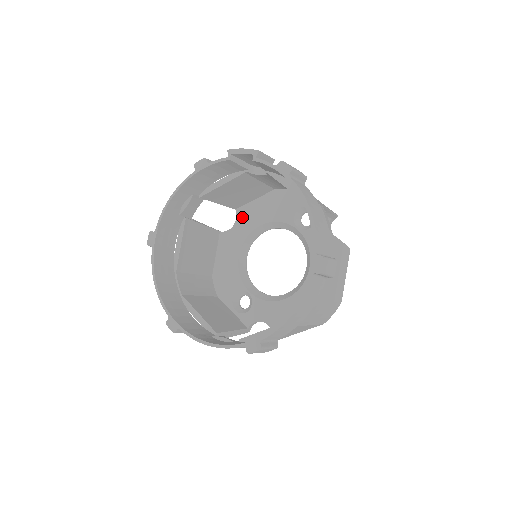
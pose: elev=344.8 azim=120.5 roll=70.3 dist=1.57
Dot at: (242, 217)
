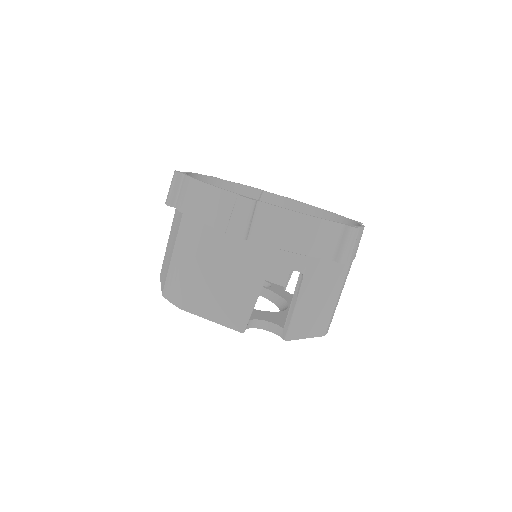
Dot at: occluded
